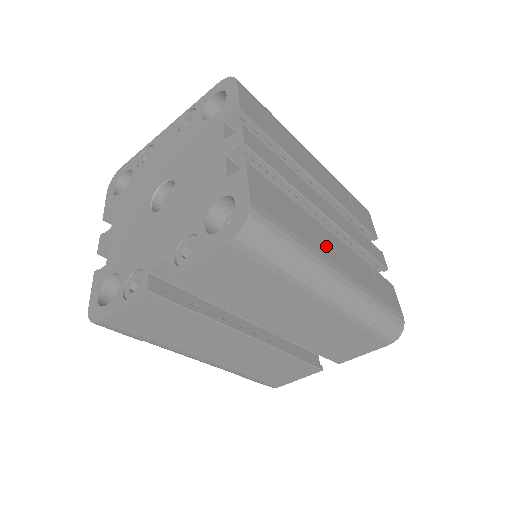
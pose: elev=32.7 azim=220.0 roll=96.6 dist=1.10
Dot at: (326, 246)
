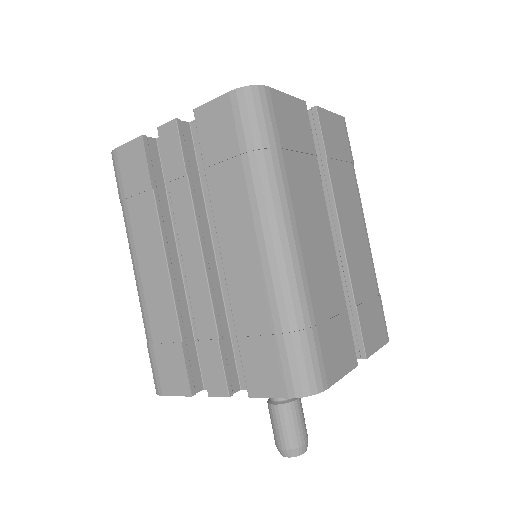
Dot at: occluded
